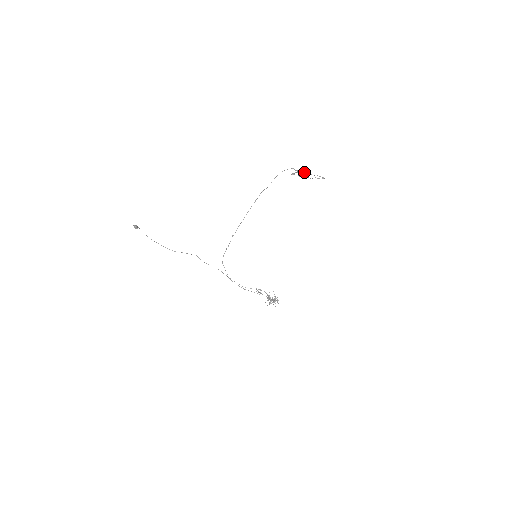
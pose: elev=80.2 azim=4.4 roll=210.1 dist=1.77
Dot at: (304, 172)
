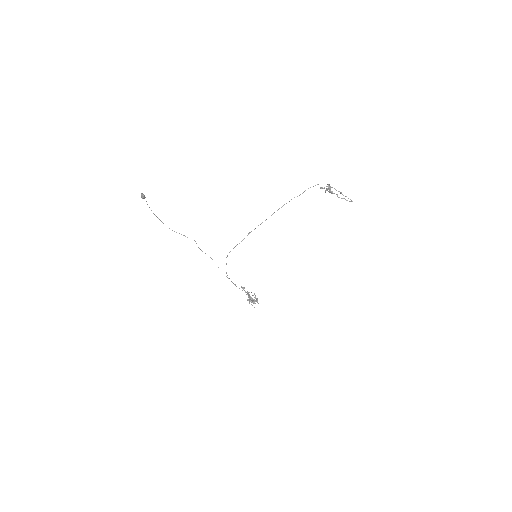
Dot at: (339, 191)
